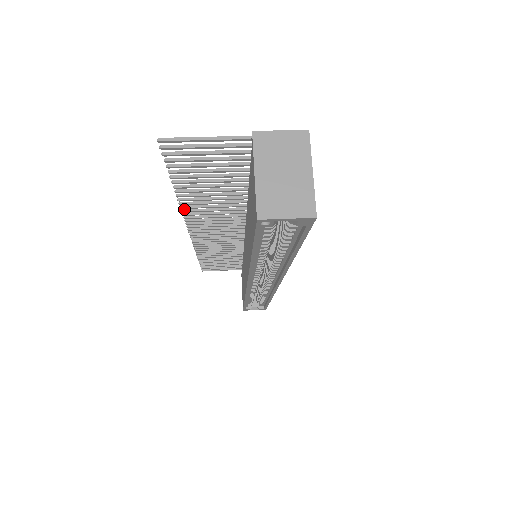
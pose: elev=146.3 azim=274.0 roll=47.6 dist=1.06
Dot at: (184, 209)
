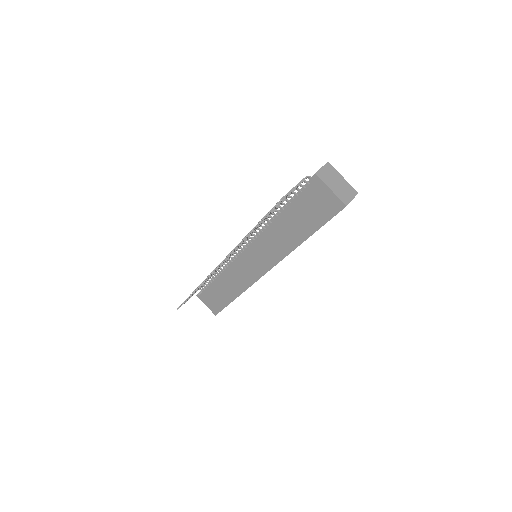
Dot at: (235, 247)
